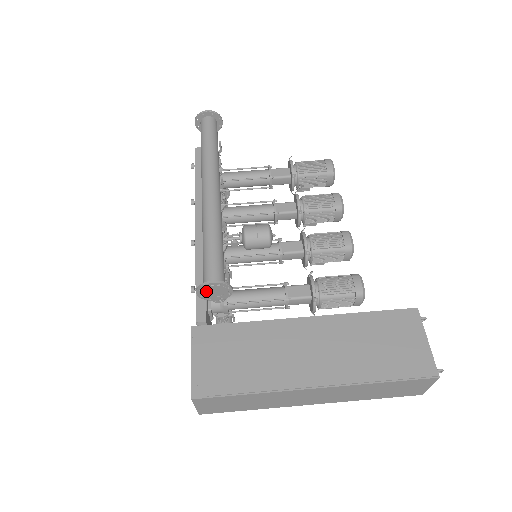
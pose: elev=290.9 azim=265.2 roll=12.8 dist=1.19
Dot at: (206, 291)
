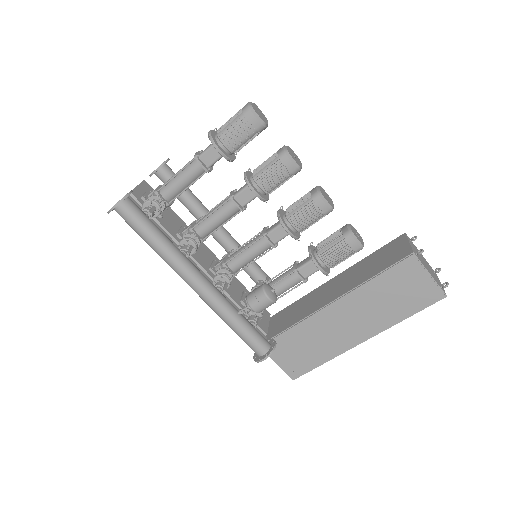
Dot at: occluded
